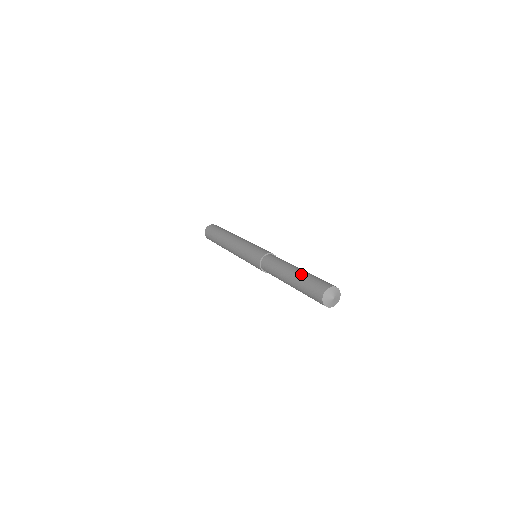
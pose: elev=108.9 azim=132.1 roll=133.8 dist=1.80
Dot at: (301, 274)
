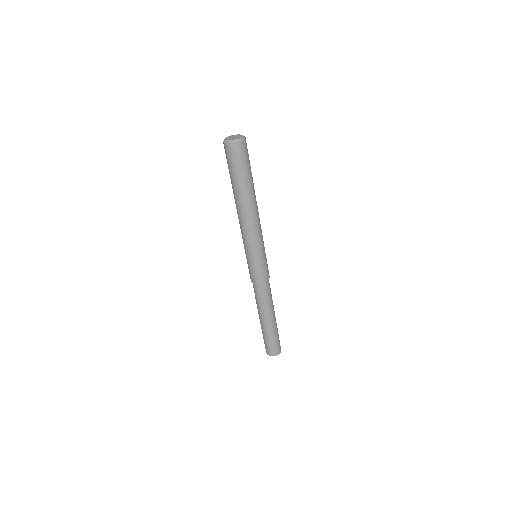
Dot at: (270, 331)
